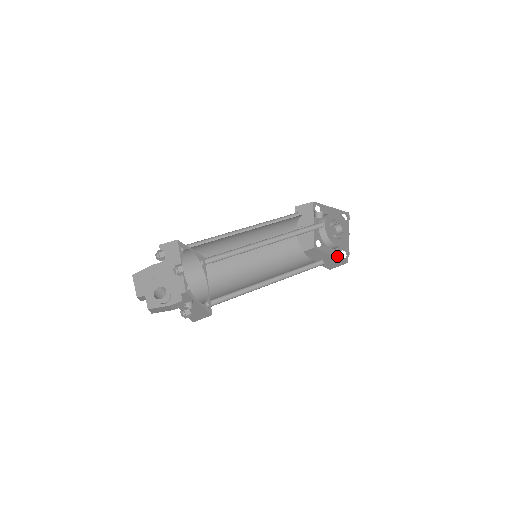
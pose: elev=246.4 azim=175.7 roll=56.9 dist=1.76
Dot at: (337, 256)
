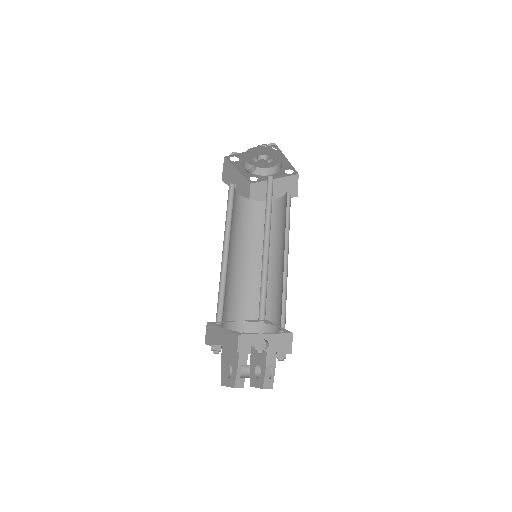
Dot at: (282, 176)
